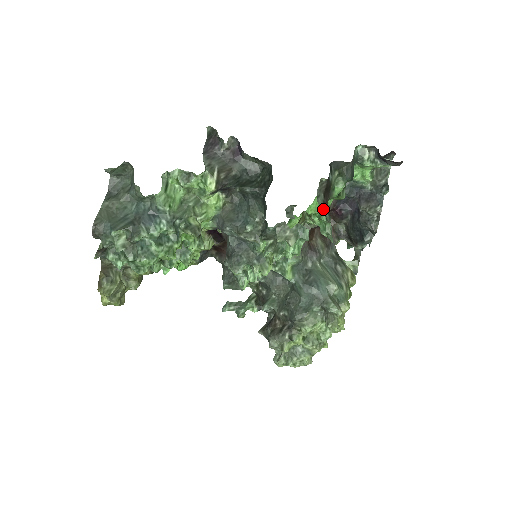
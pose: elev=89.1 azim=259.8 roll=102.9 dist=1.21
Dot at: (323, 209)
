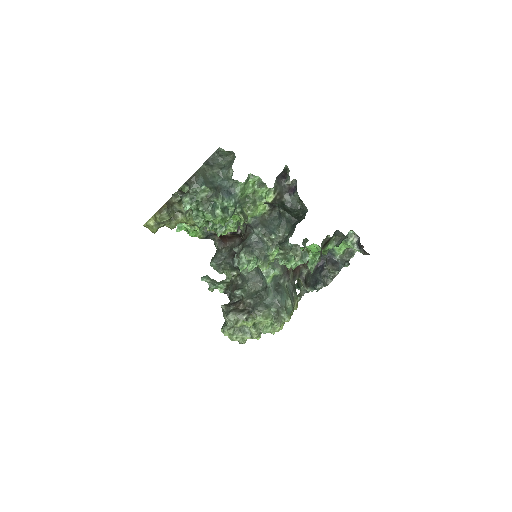
Dot at: (321, 252)
